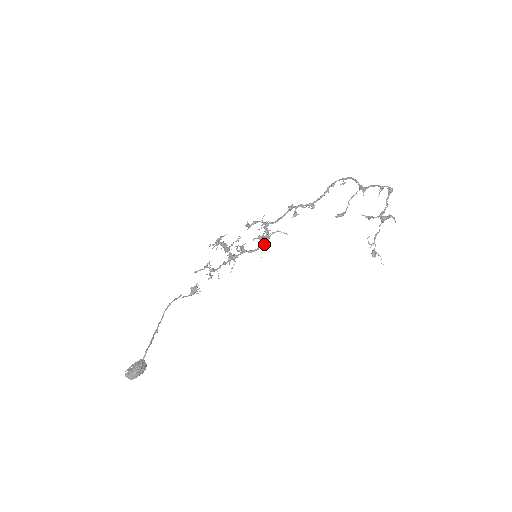
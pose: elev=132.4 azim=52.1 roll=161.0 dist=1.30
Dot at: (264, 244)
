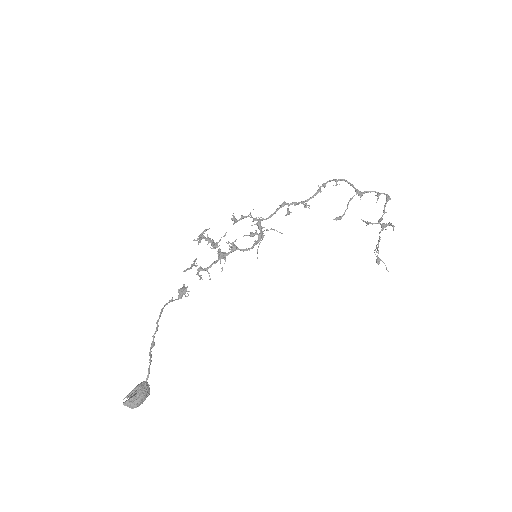
Dot at: (258, 242)
